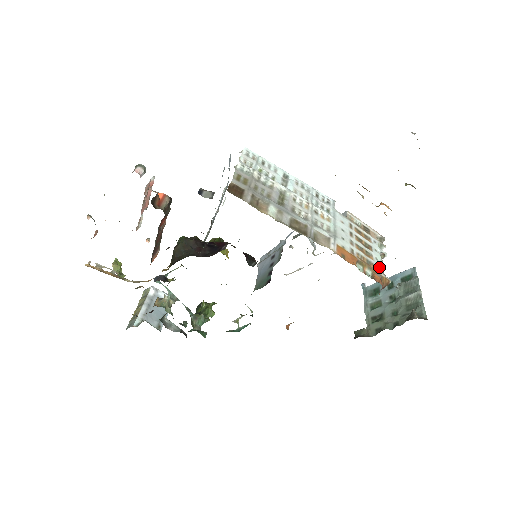
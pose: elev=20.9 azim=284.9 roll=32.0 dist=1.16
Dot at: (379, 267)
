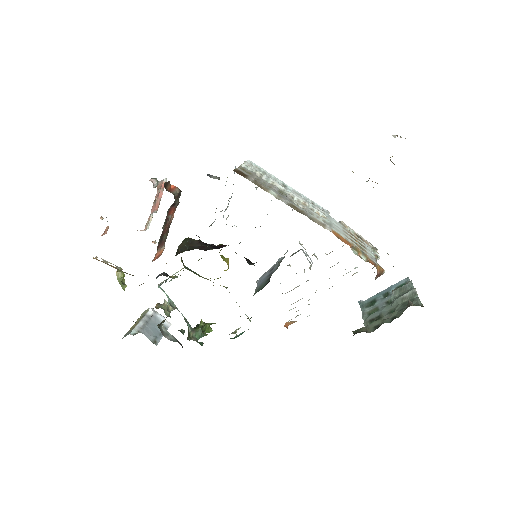
Dot at: (373, 259)
